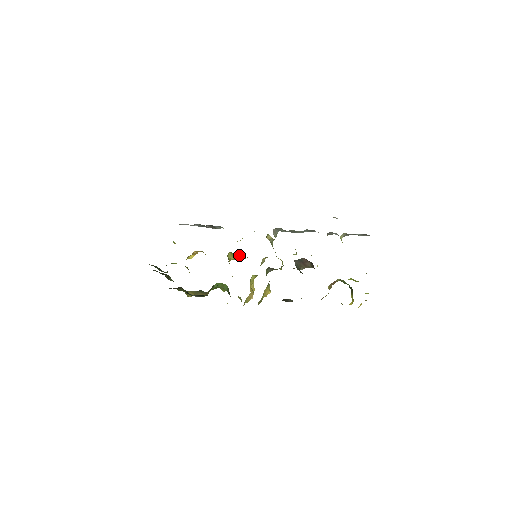
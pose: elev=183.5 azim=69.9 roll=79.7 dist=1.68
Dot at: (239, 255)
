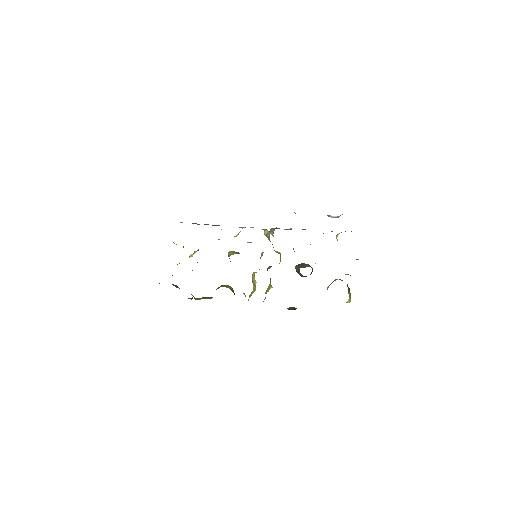
Dot at: (239, 253)
